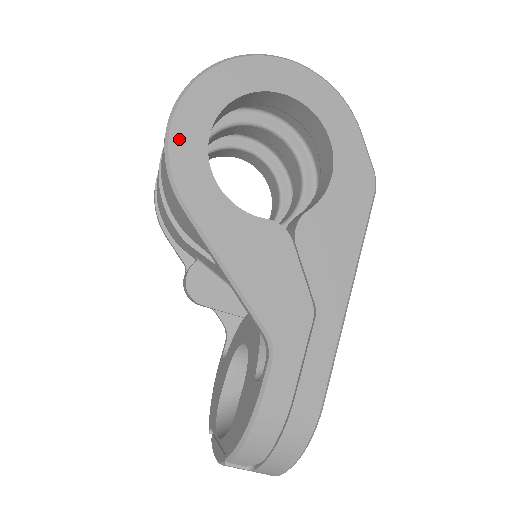
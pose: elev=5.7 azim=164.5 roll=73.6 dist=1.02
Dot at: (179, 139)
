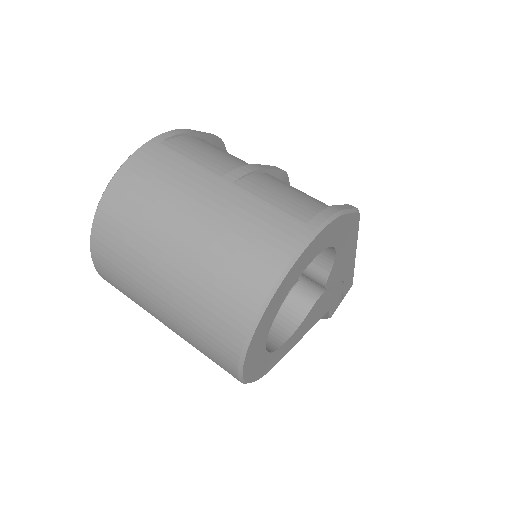
Dot at: (256, 375)
